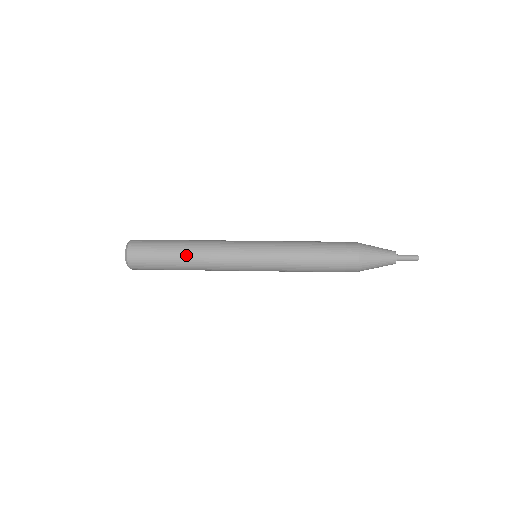
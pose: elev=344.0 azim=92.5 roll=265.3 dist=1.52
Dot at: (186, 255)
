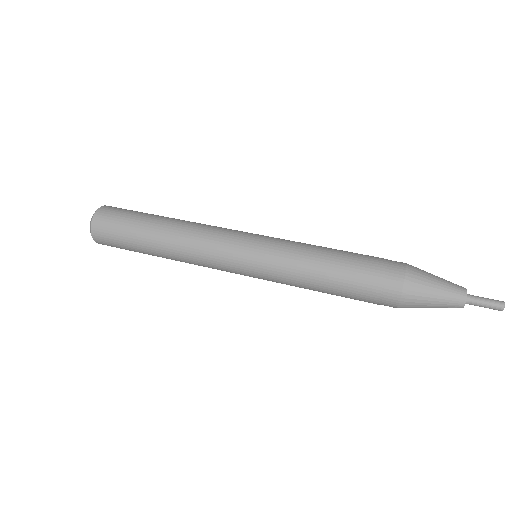
Dot at: (165, 224)
